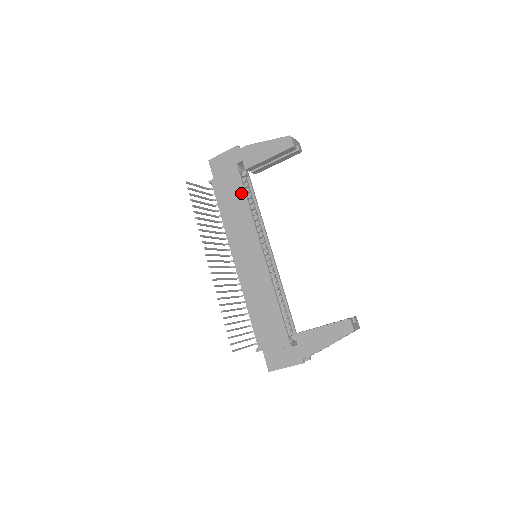
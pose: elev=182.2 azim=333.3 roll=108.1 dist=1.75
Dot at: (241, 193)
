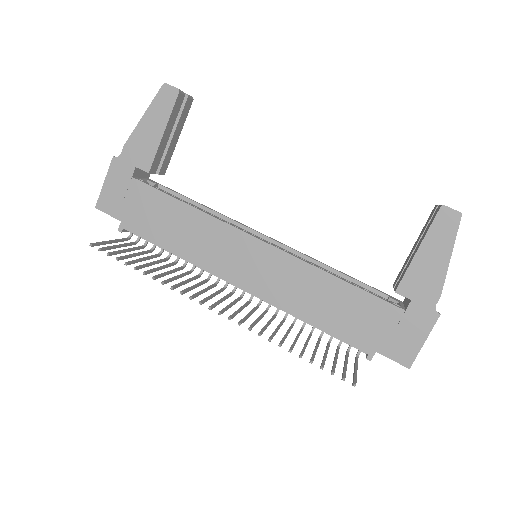
Dot at: (169, 203)
